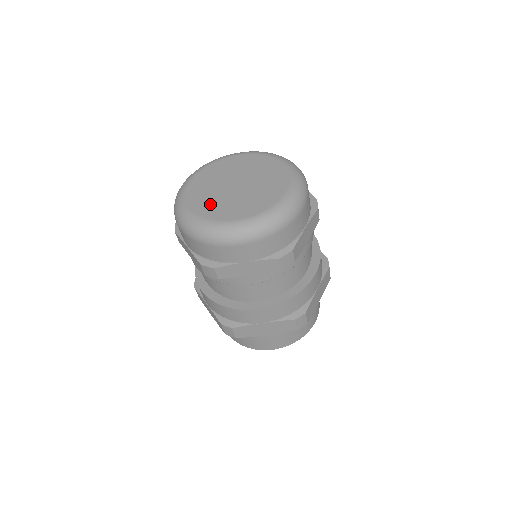
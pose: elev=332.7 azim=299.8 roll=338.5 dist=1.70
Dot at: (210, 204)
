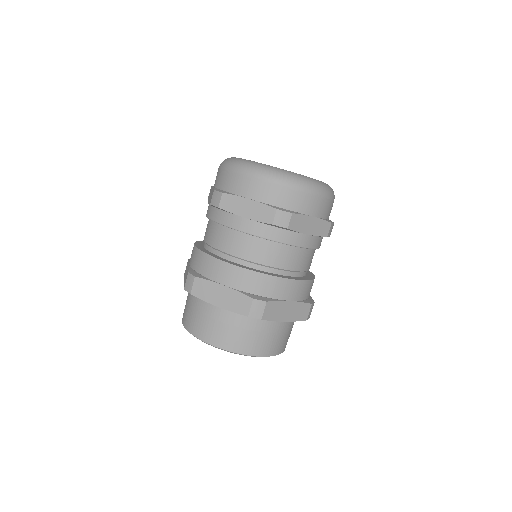
Dot at: occluded
